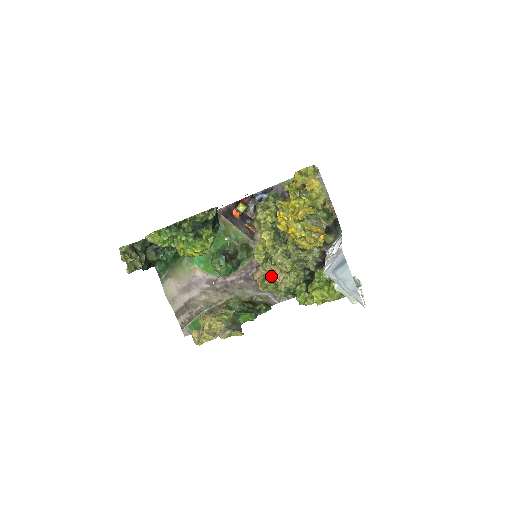
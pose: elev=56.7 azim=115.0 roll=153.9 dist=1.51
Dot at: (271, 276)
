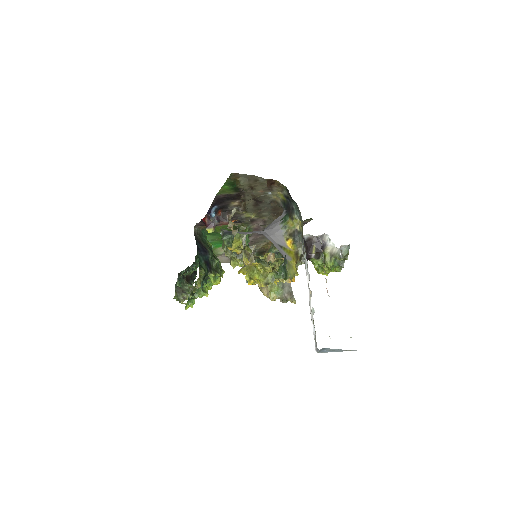
Dot at: (279, 259)
